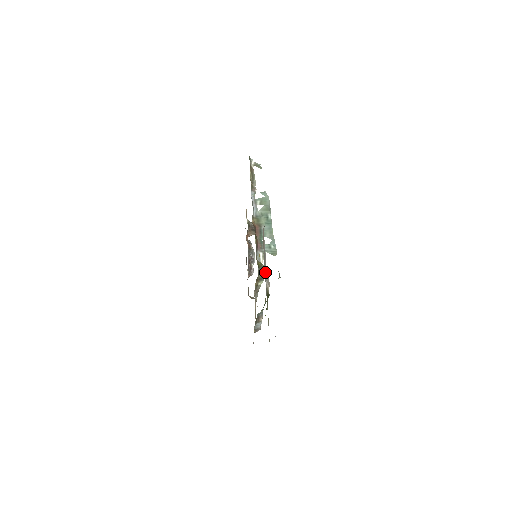
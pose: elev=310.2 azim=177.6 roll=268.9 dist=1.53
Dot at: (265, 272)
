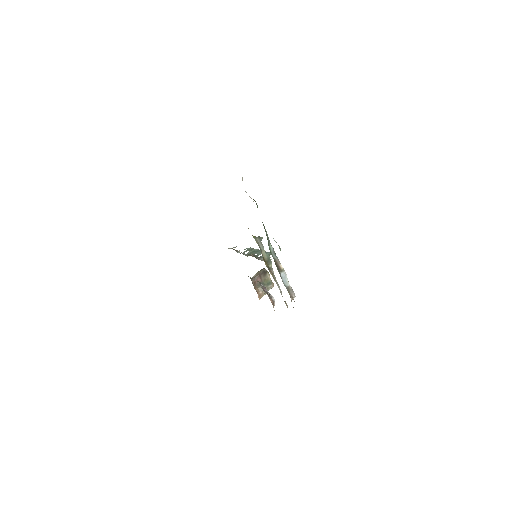
Dot at: occluded
